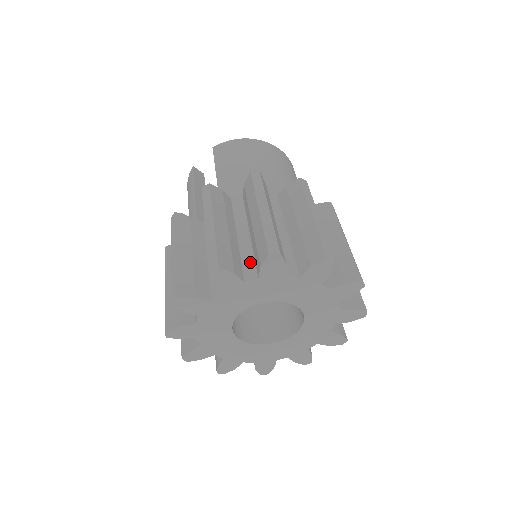
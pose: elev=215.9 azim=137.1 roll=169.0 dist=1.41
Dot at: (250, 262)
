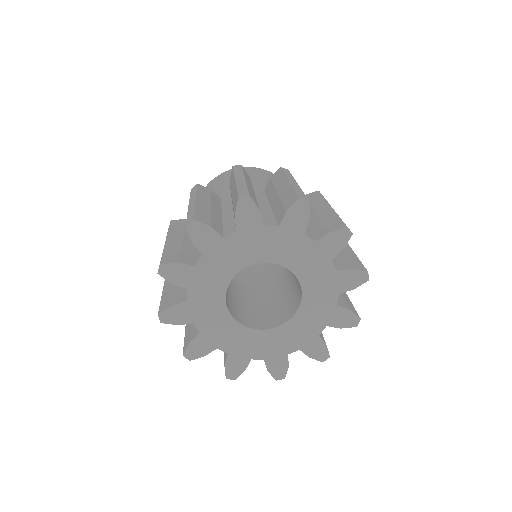
Dot at: occluded
